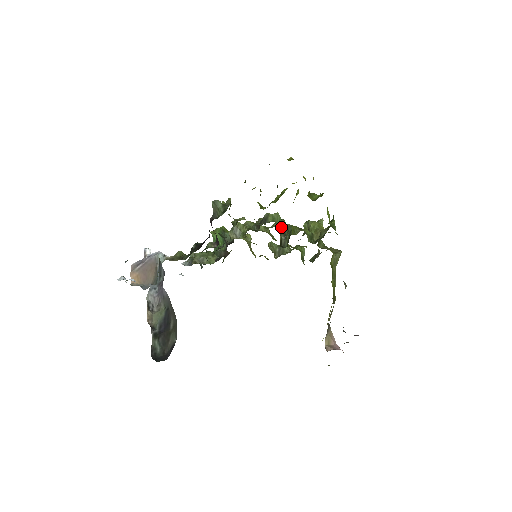
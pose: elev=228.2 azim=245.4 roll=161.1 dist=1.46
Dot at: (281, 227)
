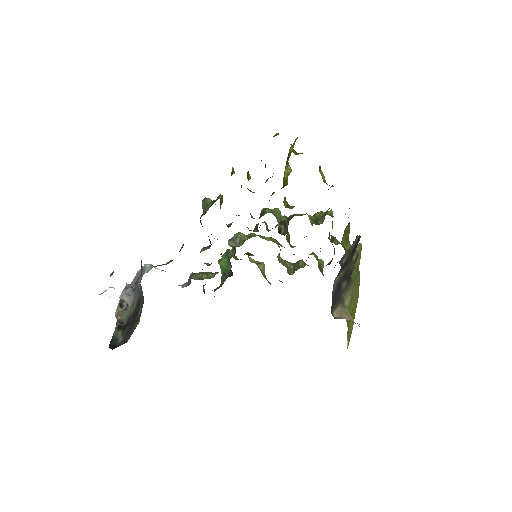
Dot at: (281, 220)
